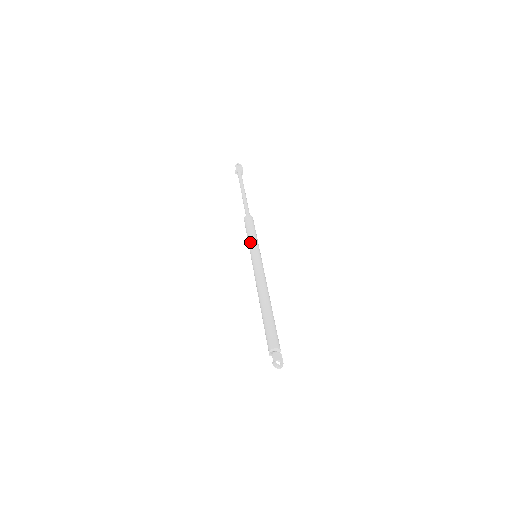
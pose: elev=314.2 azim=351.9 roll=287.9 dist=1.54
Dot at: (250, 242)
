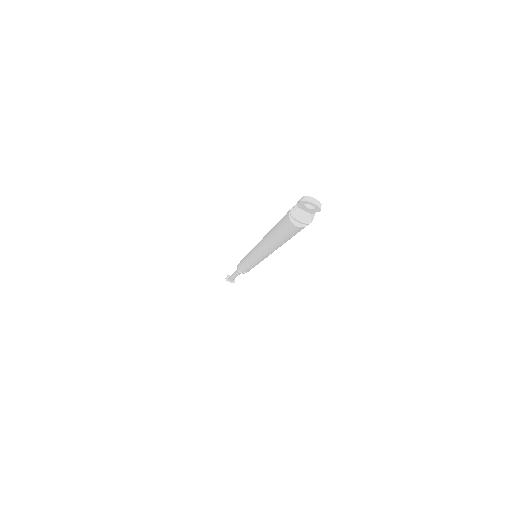
Dot at: occluded
